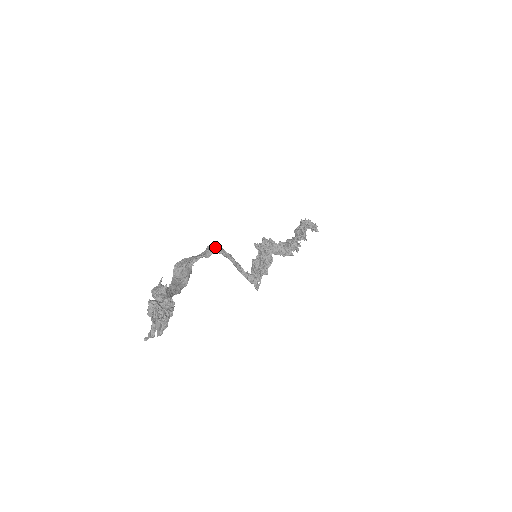
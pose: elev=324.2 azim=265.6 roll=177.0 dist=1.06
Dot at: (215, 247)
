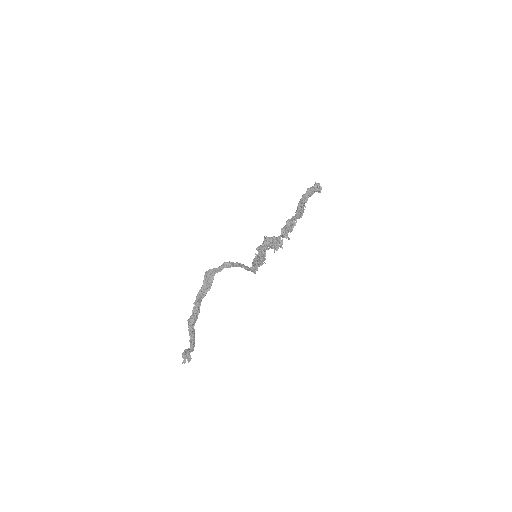
Dot at: (227, 267)
